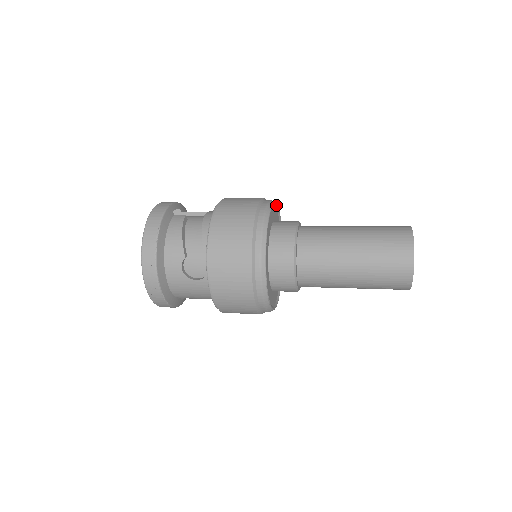
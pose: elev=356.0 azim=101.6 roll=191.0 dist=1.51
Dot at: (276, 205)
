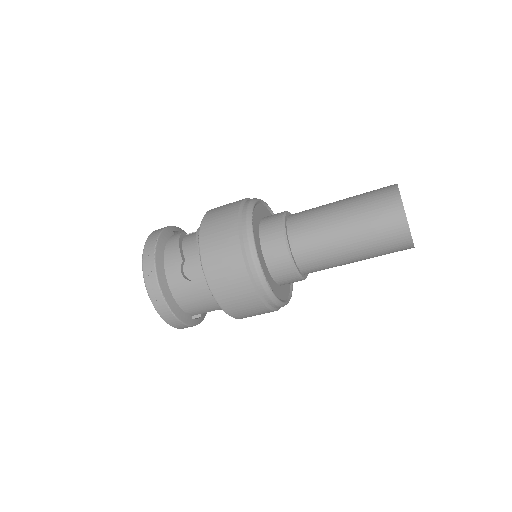
Dot at: (267, 206)
